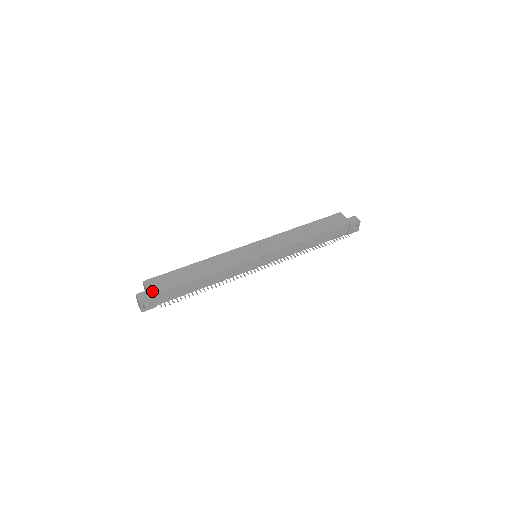
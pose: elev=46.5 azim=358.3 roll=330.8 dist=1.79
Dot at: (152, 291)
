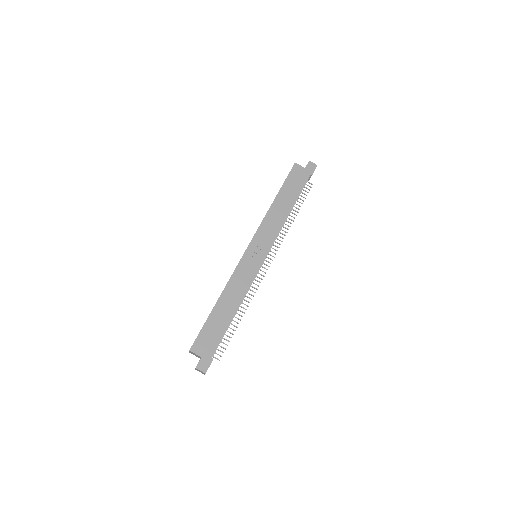
Dot at: (207, 355)
